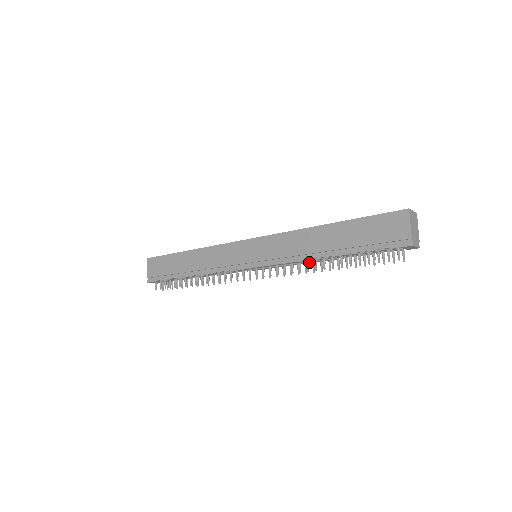
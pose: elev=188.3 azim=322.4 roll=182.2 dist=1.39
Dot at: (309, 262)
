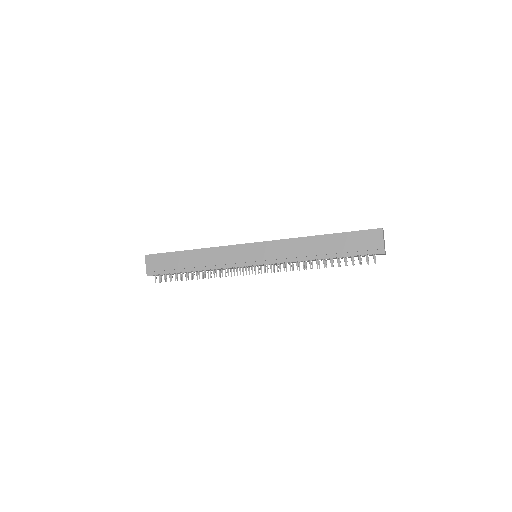
Dot at: occluded
